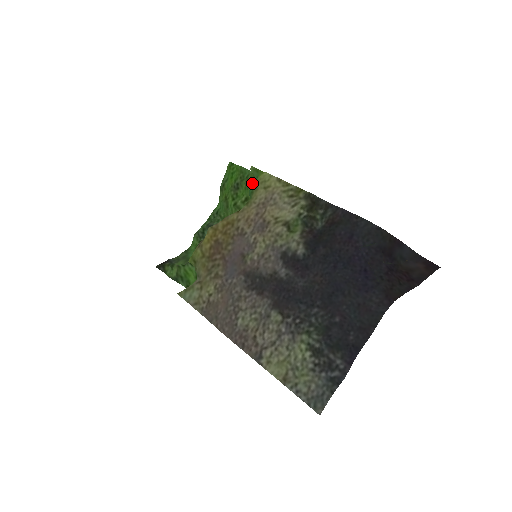
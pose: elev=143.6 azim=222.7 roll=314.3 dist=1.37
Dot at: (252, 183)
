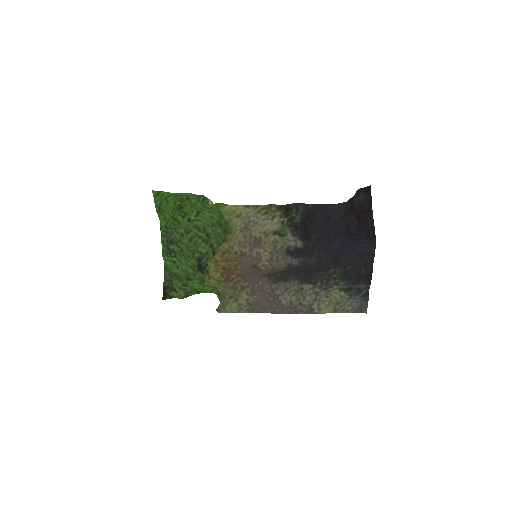
Dot at: (200, 203)
